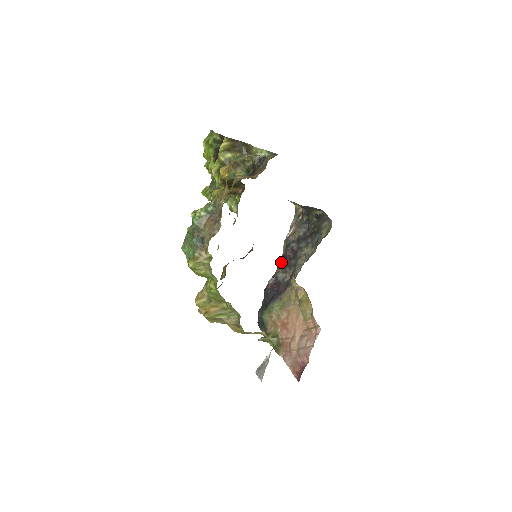
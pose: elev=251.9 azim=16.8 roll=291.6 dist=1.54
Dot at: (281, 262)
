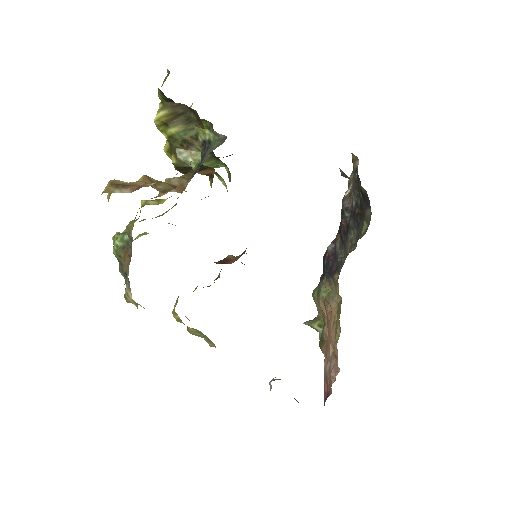
Dot at: (339, 228)
